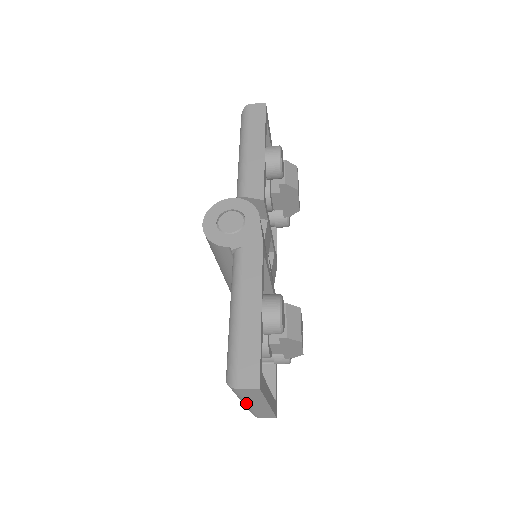
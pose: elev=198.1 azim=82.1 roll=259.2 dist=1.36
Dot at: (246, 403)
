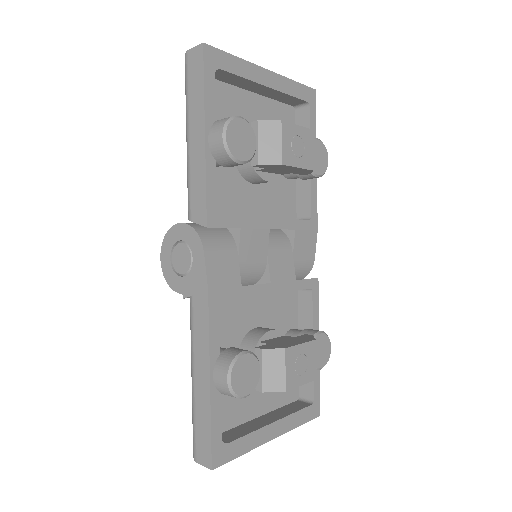
Dot at: occluded
